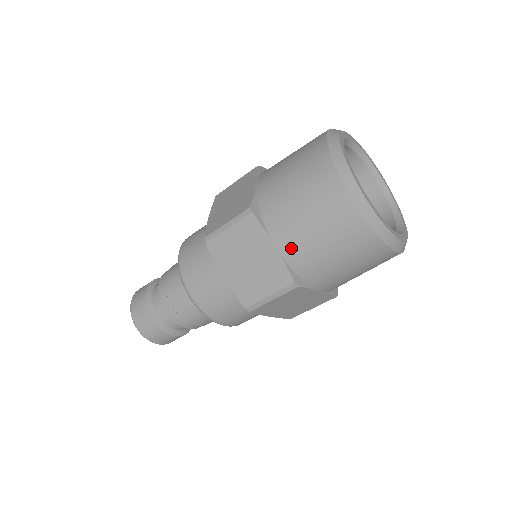
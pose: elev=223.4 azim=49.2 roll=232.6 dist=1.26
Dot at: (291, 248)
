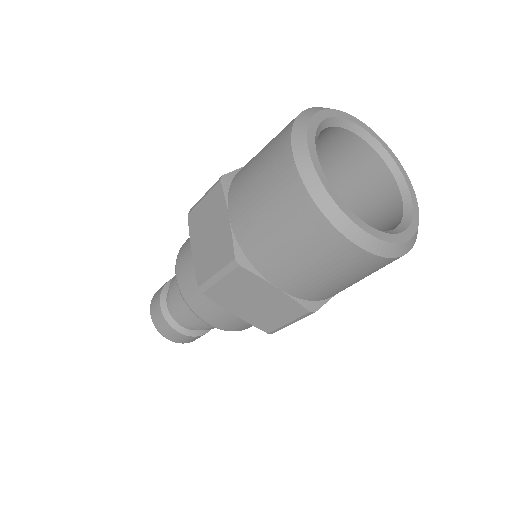
Dot at: (239, 218)
